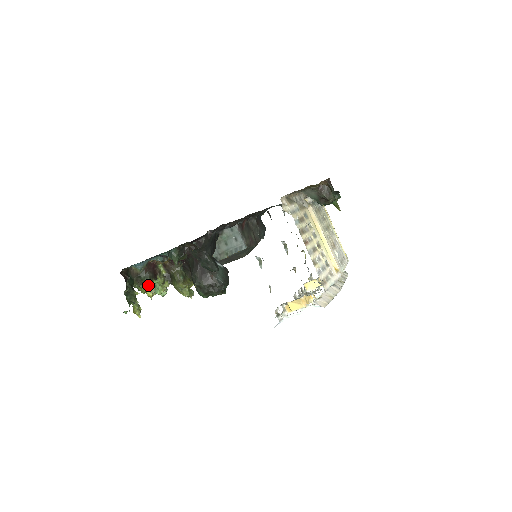
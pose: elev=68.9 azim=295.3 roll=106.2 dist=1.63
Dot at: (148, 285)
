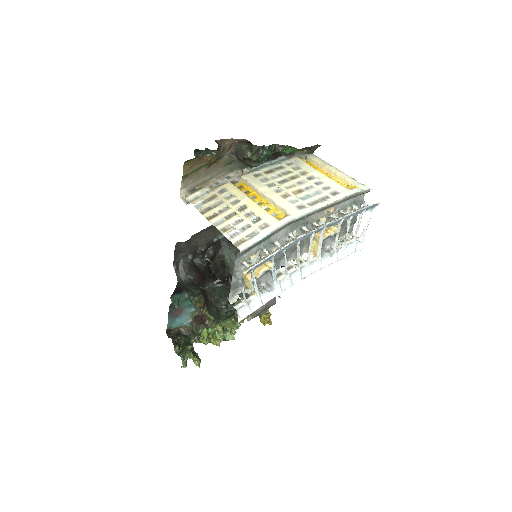
Dot at: (204, 335)
